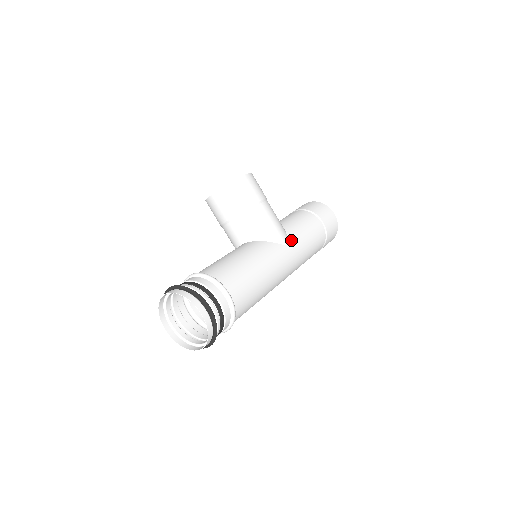
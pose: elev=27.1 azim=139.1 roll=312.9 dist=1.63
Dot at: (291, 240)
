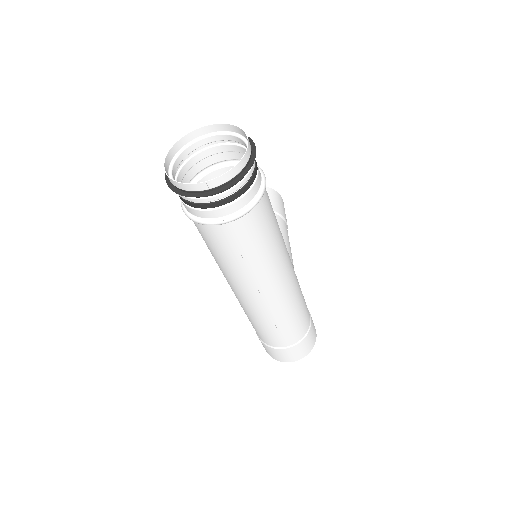
Dot at: occluded
